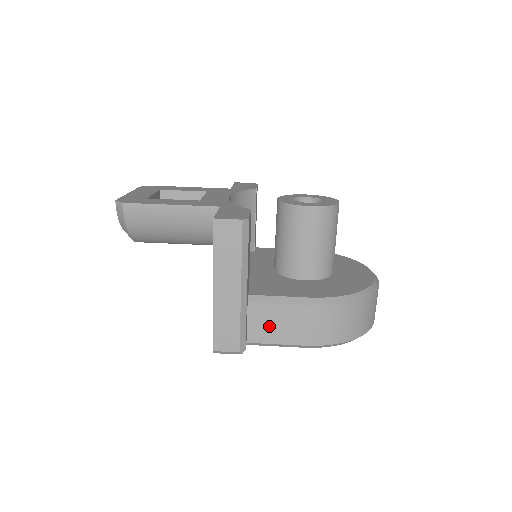
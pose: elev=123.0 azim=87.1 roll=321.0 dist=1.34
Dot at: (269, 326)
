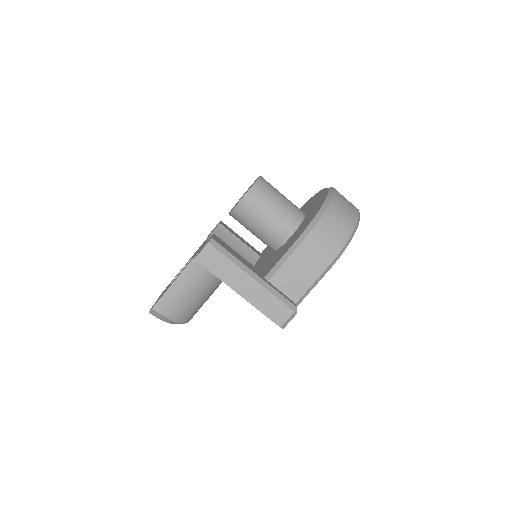
Dot at: (295, 280)
